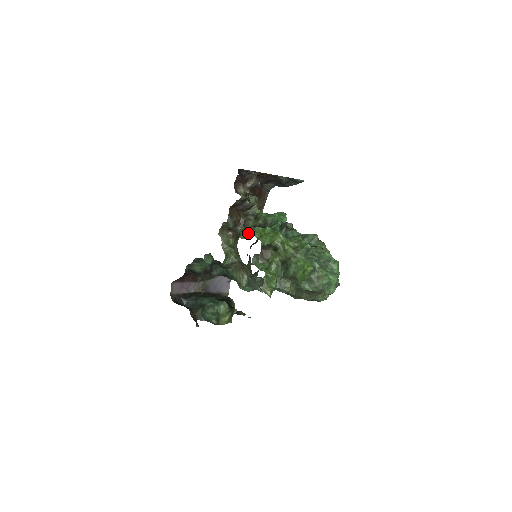
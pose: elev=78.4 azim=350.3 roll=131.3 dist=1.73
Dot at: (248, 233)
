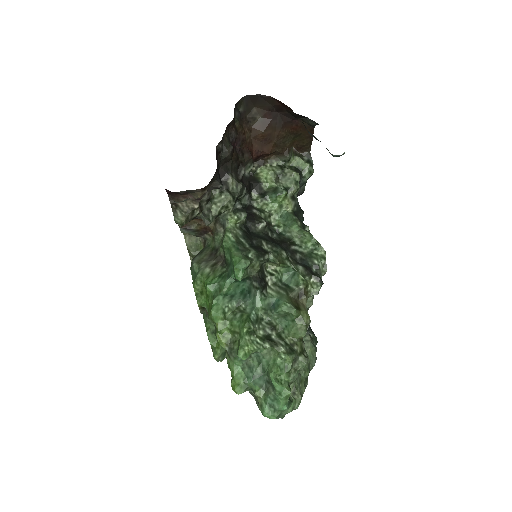
Dot at: (194, 273)
